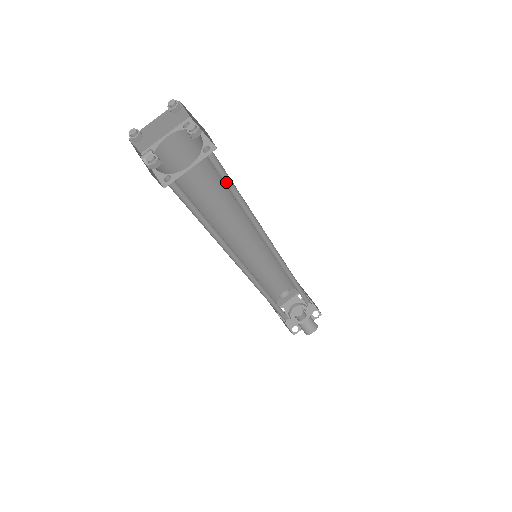
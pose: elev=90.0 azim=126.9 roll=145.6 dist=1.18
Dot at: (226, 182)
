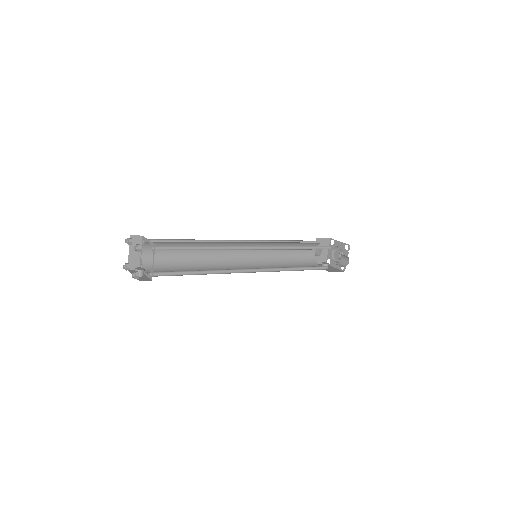
Dot at: (182, 248)
